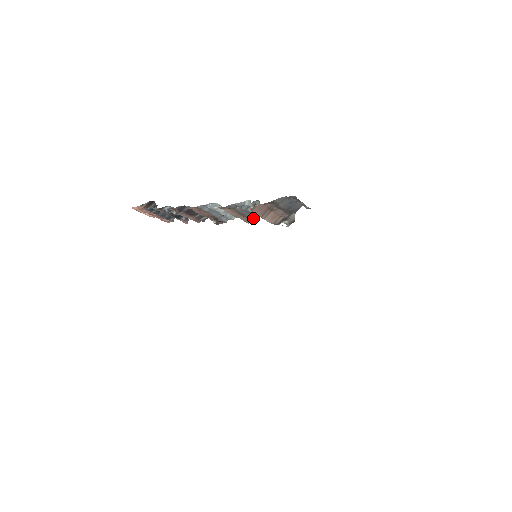
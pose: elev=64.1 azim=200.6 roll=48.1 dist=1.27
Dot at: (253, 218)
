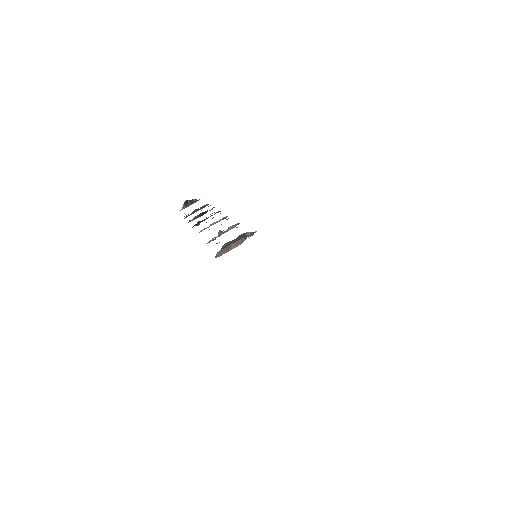
Dot at: occluded
